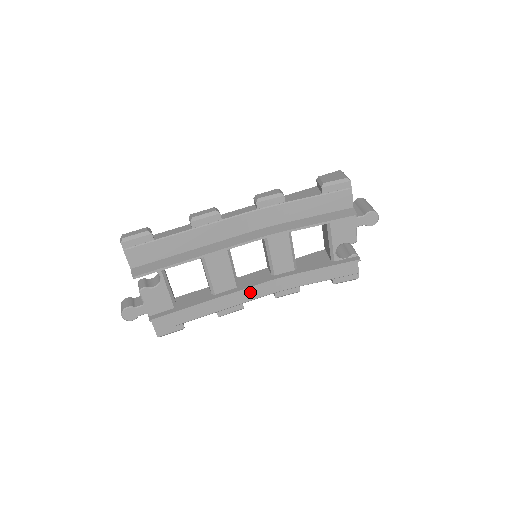
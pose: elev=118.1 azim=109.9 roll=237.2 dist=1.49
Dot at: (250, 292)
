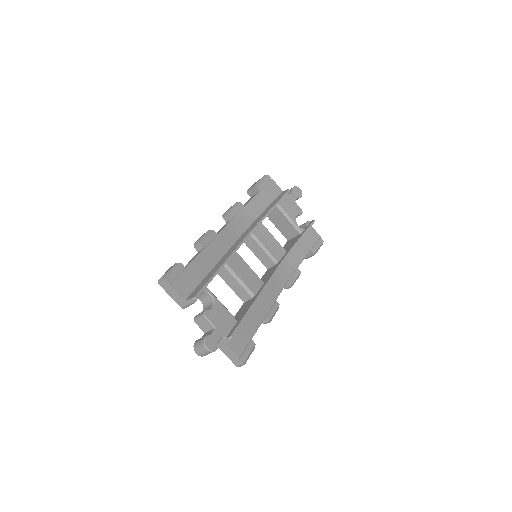
Dot at: (273, 287)
